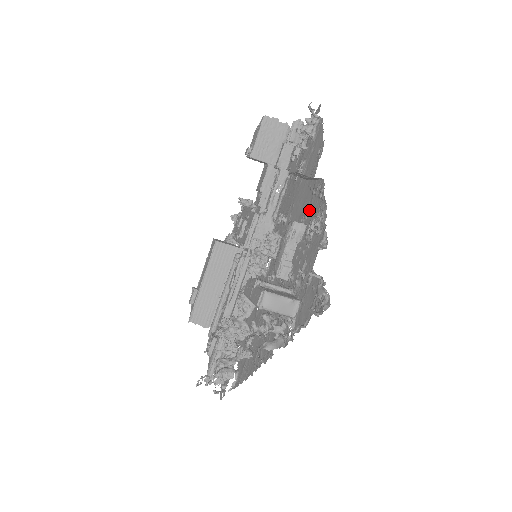
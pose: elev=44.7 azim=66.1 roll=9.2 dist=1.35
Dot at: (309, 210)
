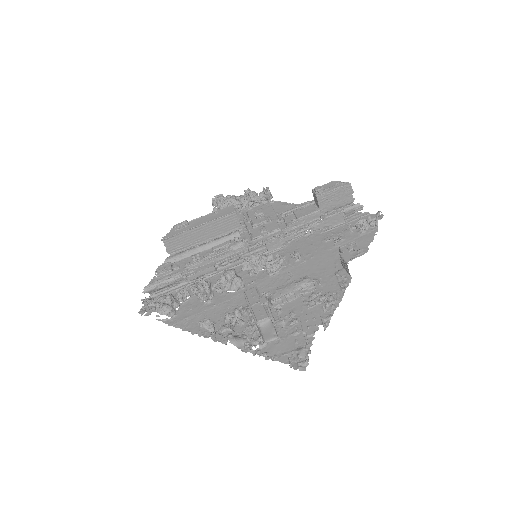
Dot at: (325, 281)
